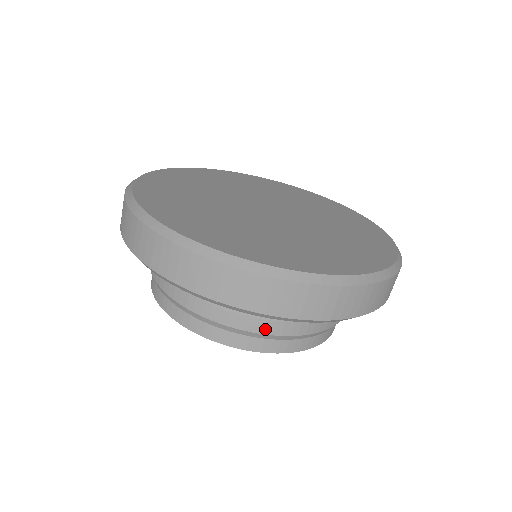
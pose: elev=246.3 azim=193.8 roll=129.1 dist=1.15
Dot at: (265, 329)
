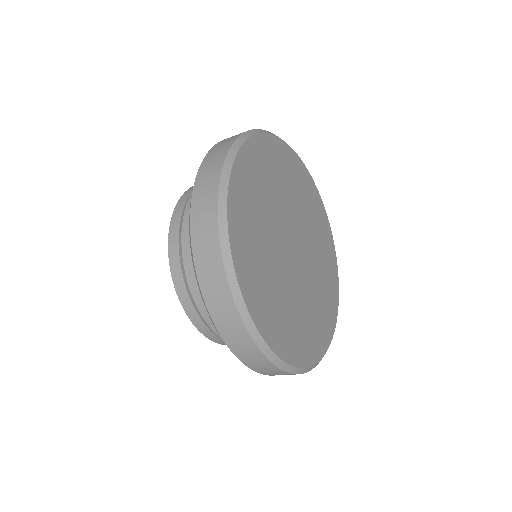
Dot at: (200, 304)
